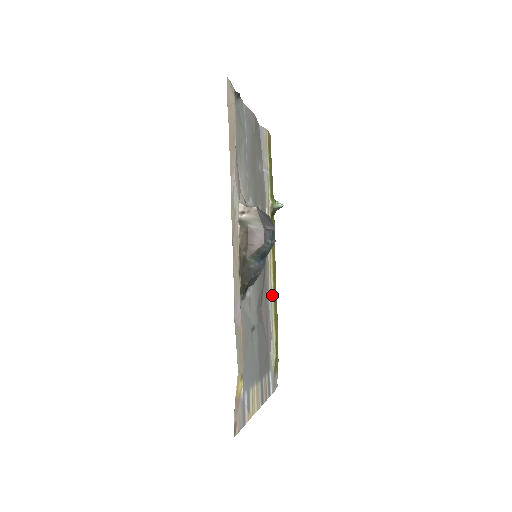
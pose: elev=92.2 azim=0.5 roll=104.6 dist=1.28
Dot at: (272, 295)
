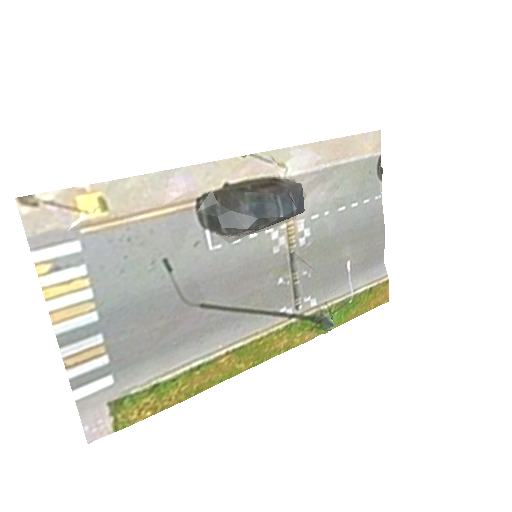
Dot at: (223, 351)
